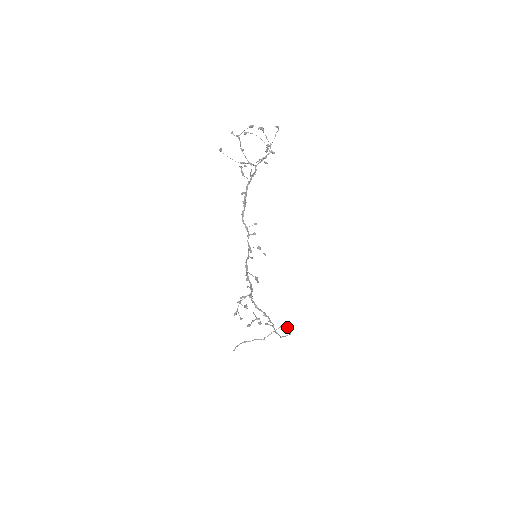
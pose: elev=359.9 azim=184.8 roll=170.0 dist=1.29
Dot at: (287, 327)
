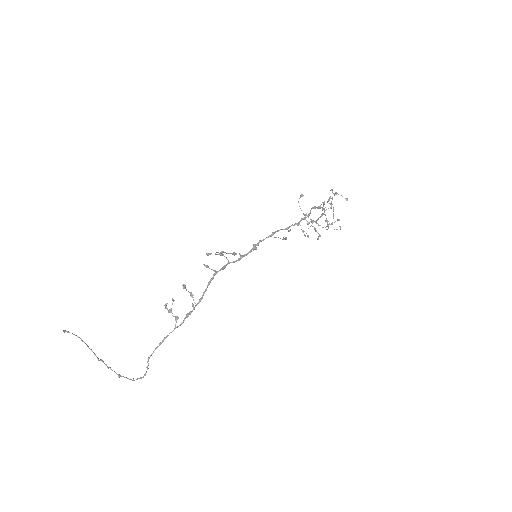
Dot at: (131, 379)
